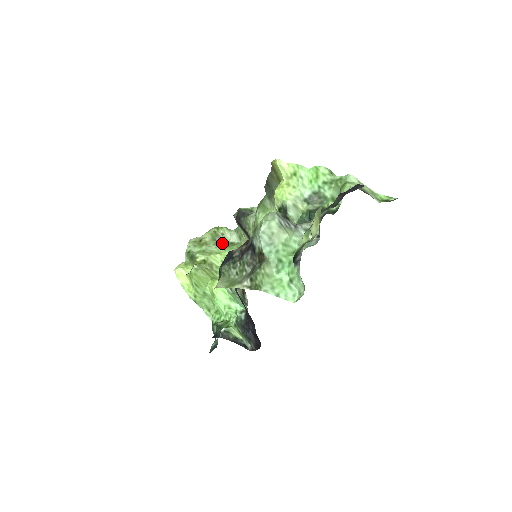
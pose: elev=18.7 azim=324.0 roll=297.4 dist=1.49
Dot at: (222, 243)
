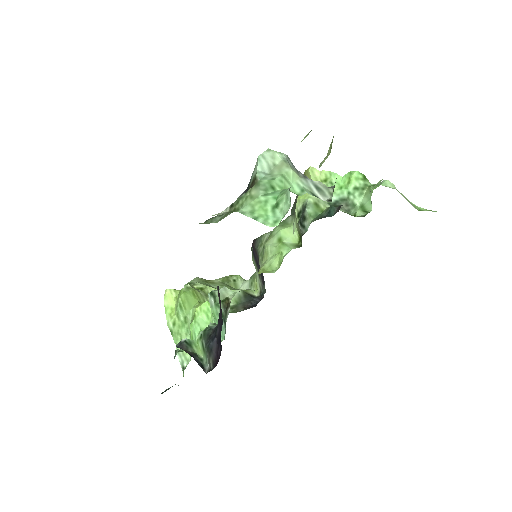
Dot at: (230, 287)
